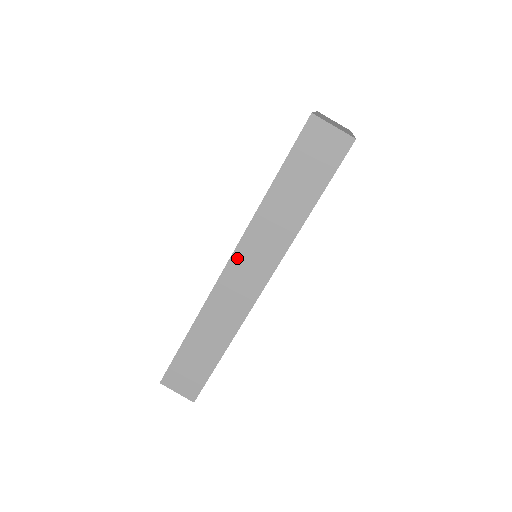
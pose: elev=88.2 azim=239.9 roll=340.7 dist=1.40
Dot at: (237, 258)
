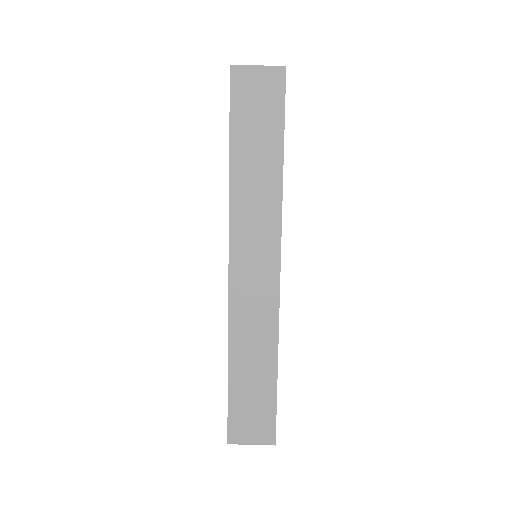
Dot at: (236, 254)
